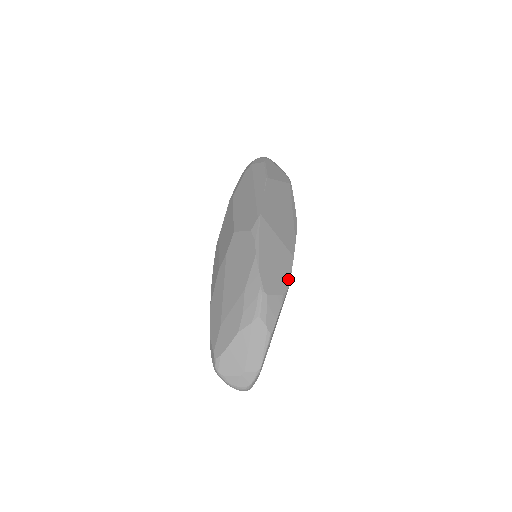
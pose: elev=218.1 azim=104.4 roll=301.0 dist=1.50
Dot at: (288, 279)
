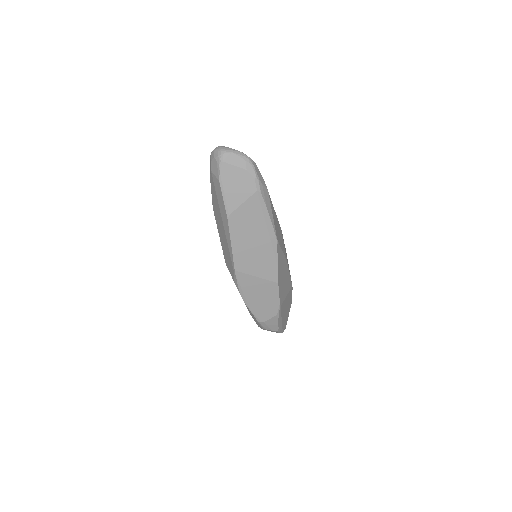
Dot at: (278, 302)
